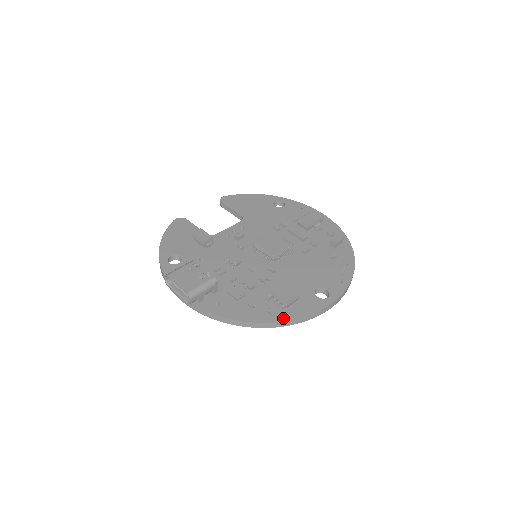
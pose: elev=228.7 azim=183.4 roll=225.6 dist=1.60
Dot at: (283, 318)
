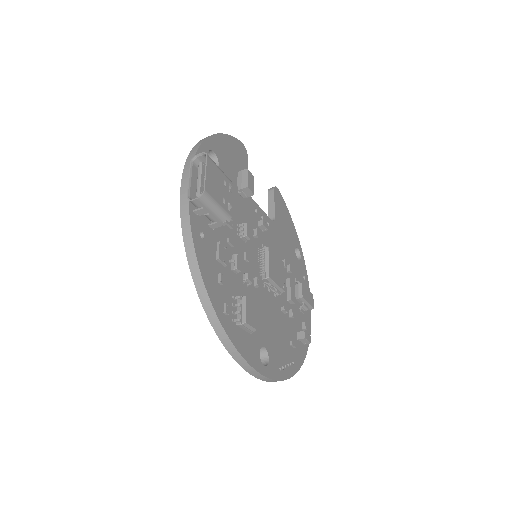
Dot at: (228, 328)
